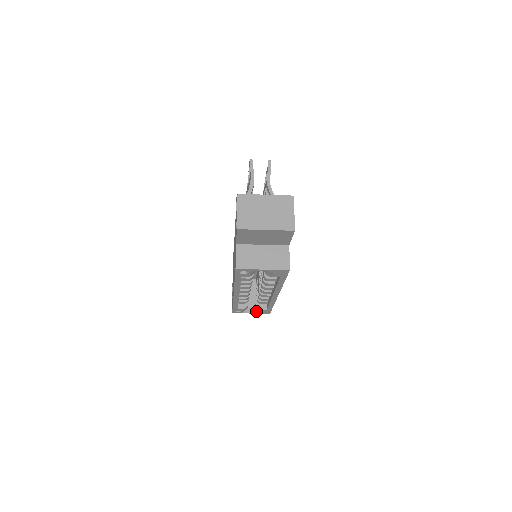
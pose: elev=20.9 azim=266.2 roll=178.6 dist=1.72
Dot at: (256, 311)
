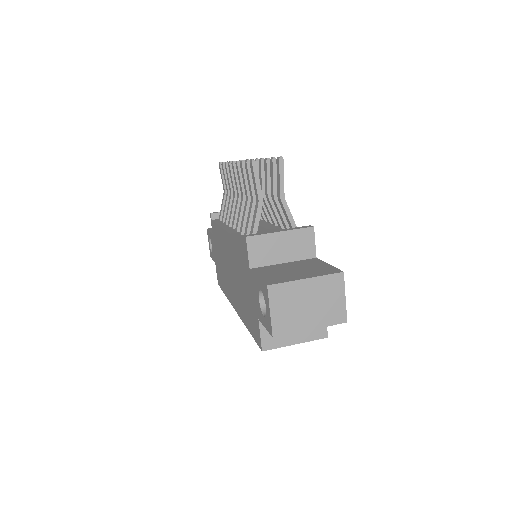
Dot at: occluded
